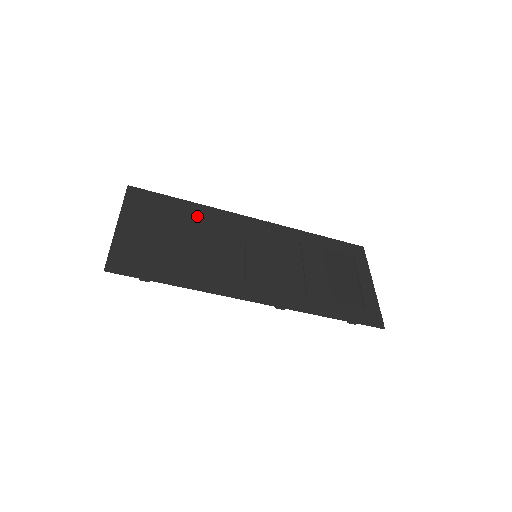
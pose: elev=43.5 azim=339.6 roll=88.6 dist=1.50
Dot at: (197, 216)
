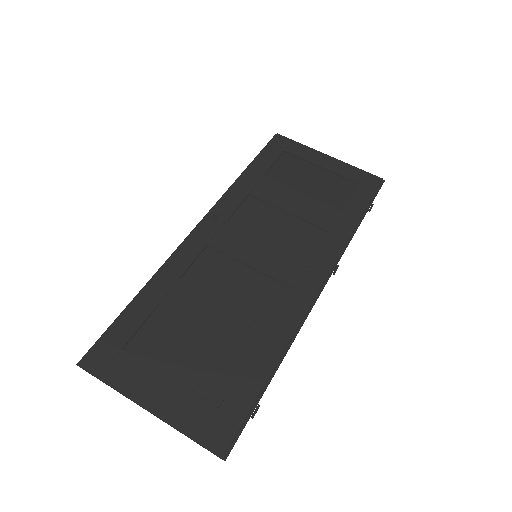
Dot at: (170, 295)
